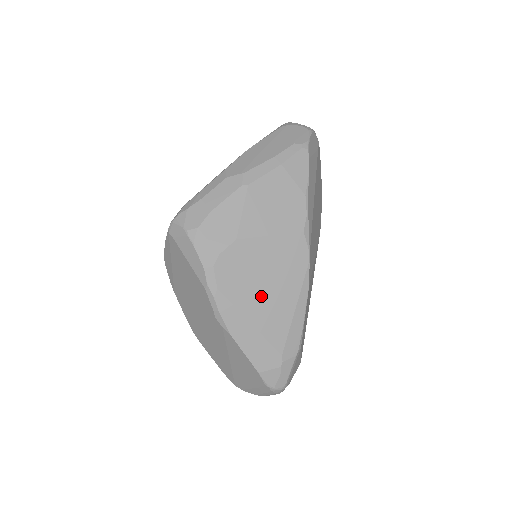
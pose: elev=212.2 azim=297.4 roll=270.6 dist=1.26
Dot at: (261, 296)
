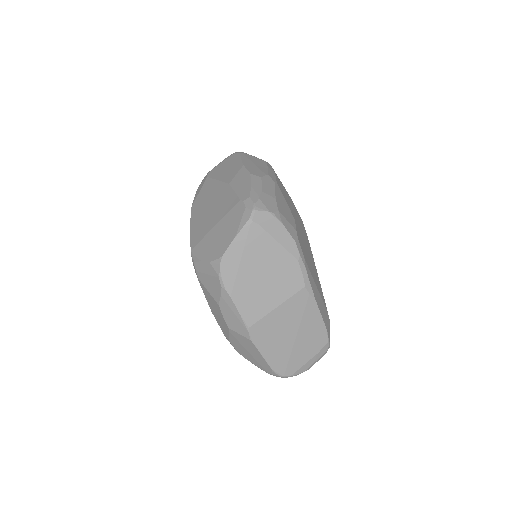
Dot at: (311, 266)
